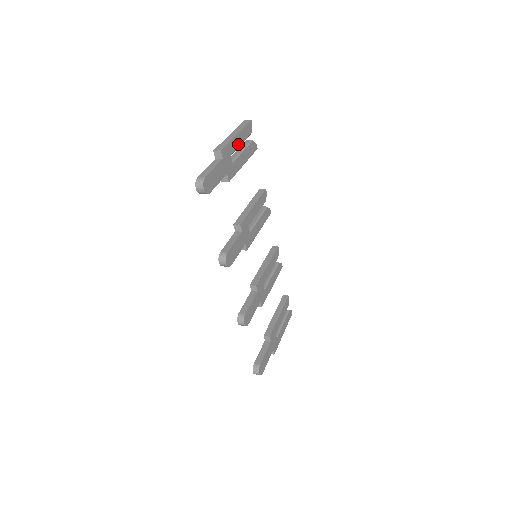
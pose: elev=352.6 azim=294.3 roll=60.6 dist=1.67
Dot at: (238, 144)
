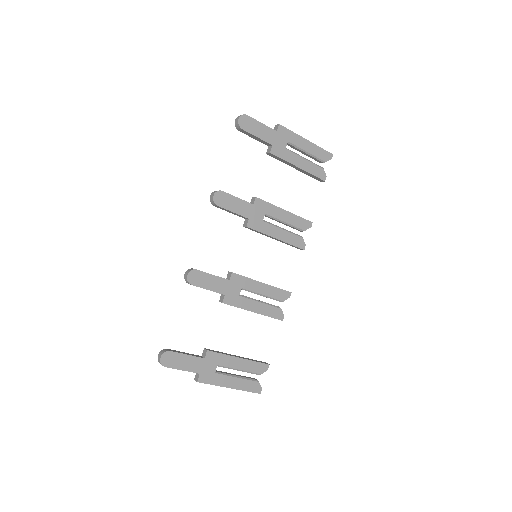
Dot at: (303, 147)
